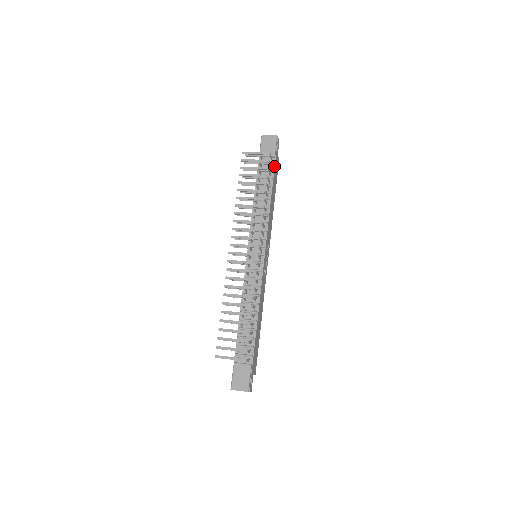
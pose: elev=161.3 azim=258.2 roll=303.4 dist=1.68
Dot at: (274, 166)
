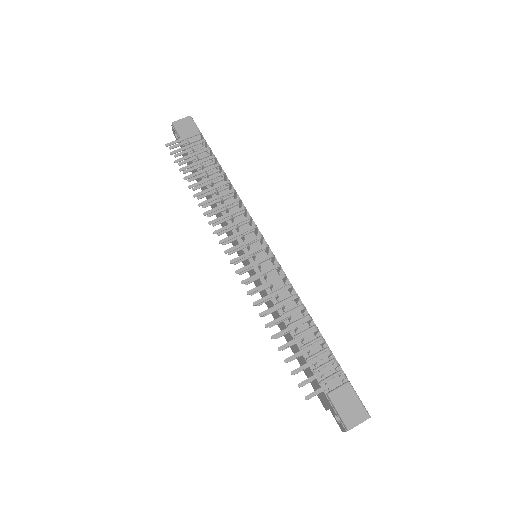
Dot at: occluded
